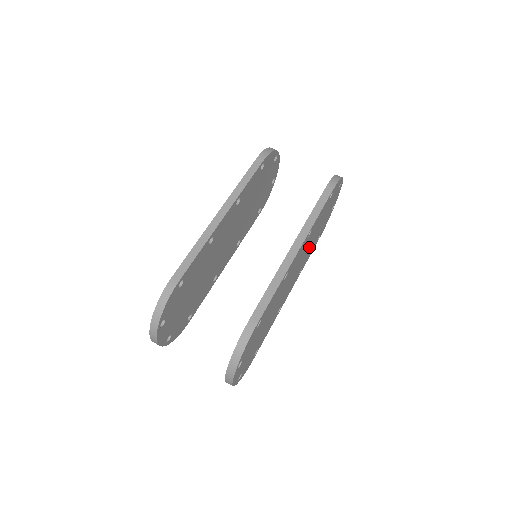
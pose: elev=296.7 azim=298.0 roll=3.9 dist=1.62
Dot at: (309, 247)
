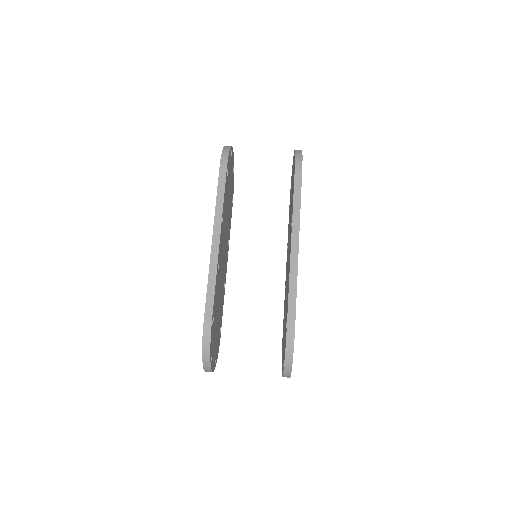
Dot at: occluded
